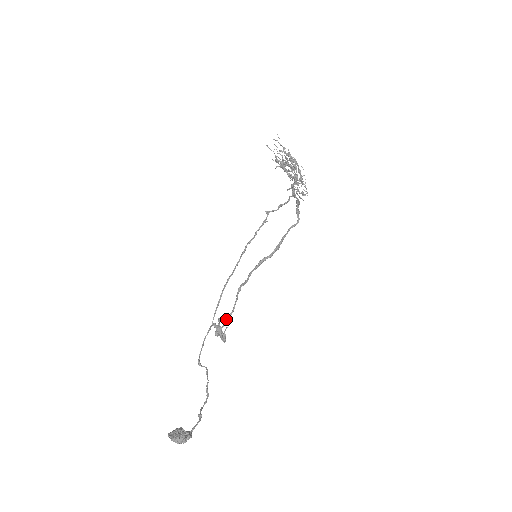
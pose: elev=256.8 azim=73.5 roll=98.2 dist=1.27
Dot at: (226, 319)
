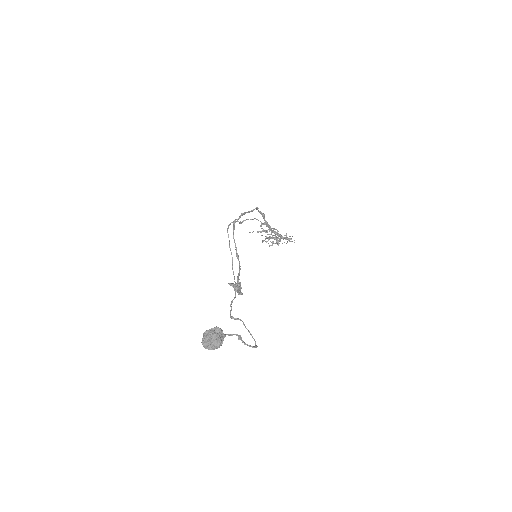
Dot at: (237, 276)
